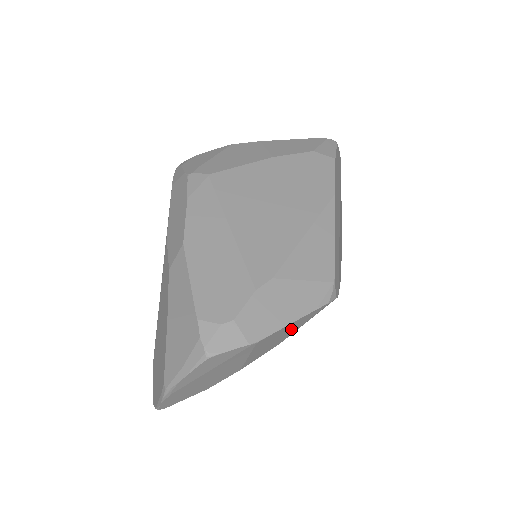
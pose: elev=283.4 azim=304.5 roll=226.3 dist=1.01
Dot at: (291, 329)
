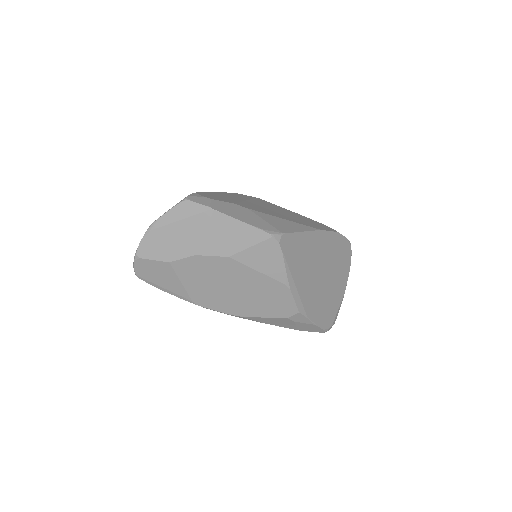
Dot at: (239, 237)
